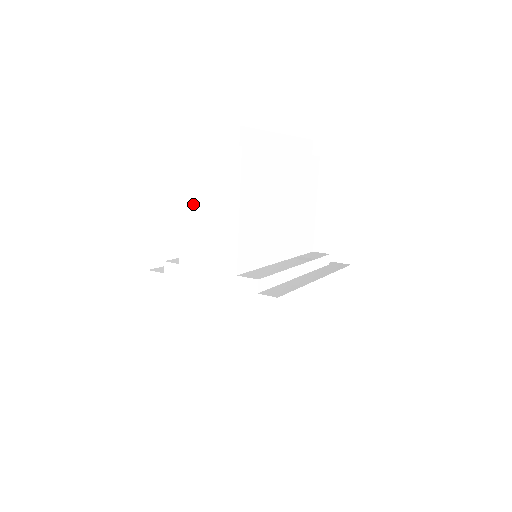
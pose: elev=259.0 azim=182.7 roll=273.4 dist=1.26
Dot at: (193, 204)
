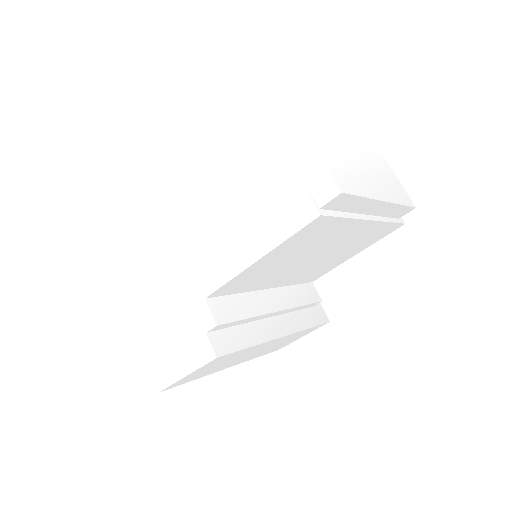
Dot at: (230, 195)
